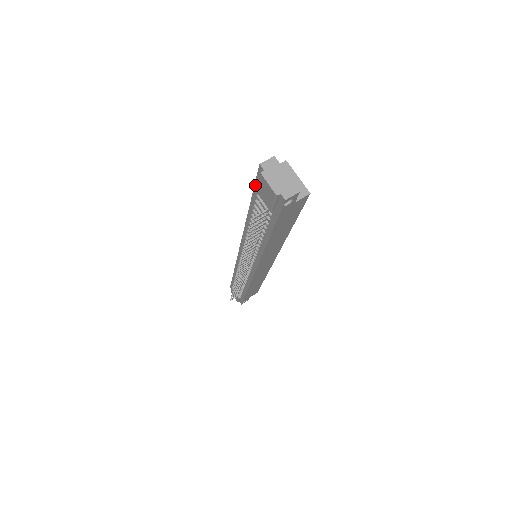
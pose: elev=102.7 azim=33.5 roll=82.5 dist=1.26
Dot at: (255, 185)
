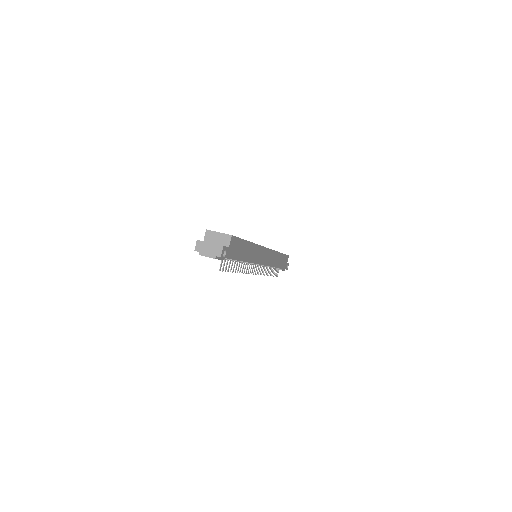
Dot at: occluded
